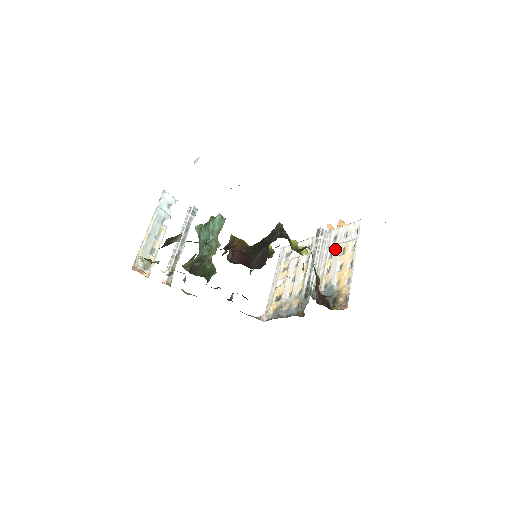
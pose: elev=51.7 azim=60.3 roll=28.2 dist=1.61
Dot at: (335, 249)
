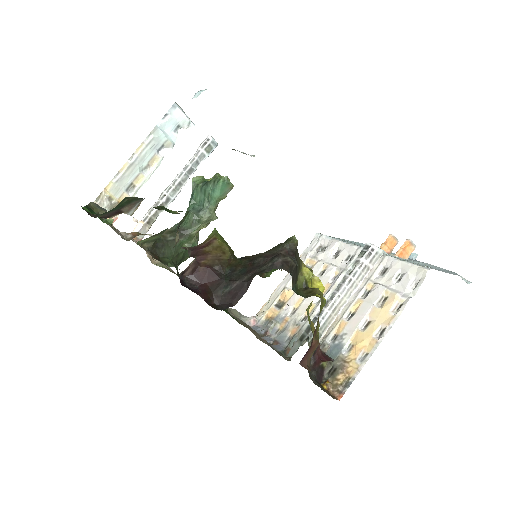
Dot at: (374, 290)
